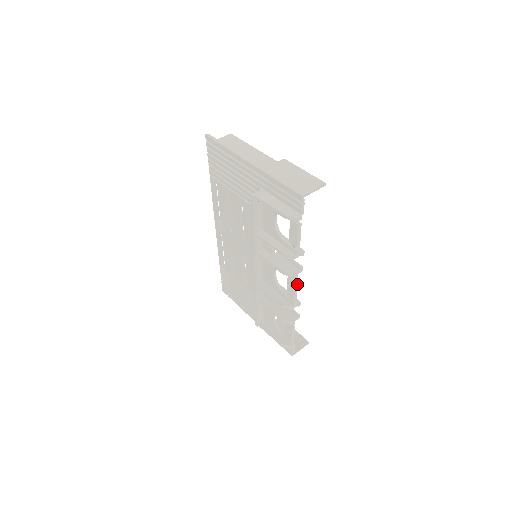
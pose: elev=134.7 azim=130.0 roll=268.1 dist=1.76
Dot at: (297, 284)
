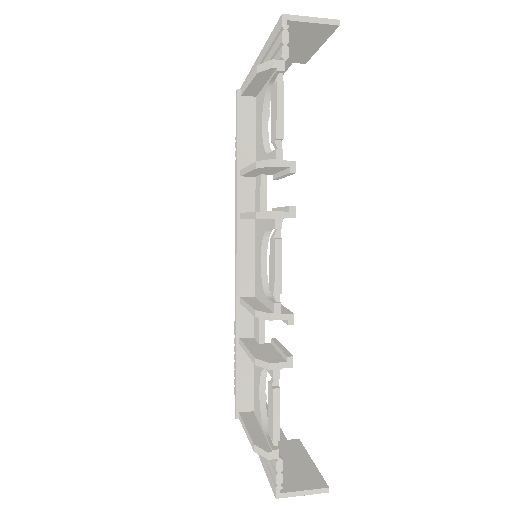
Dot at: (281, 248)
